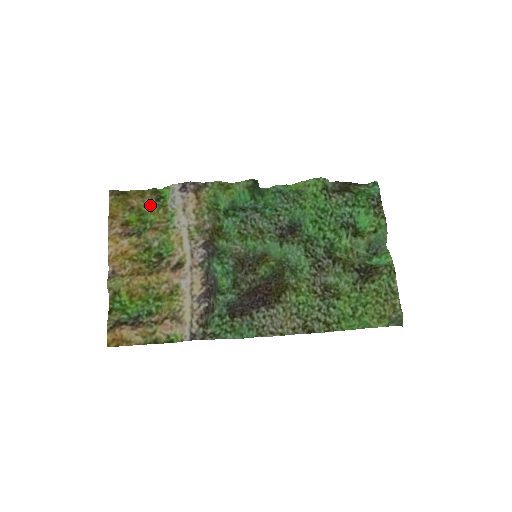
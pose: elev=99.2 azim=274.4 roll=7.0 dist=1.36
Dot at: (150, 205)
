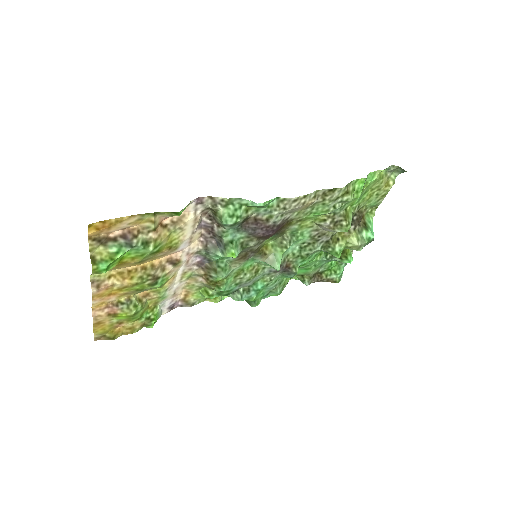
Dot at: (140, 319)
